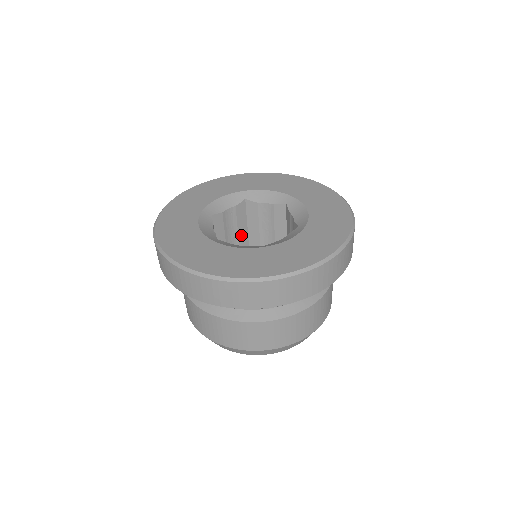
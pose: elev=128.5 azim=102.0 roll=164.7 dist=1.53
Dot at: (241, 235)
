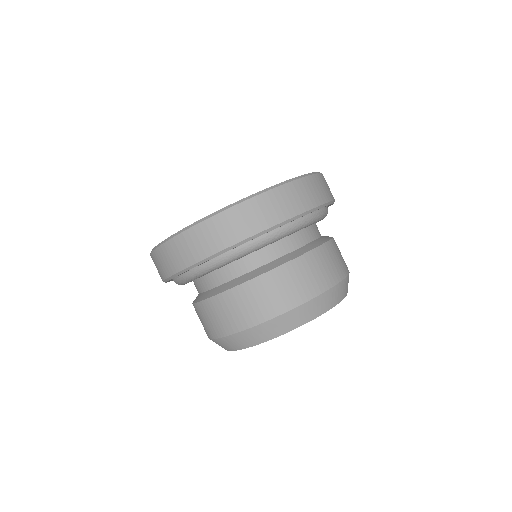
Dot at: occluded
